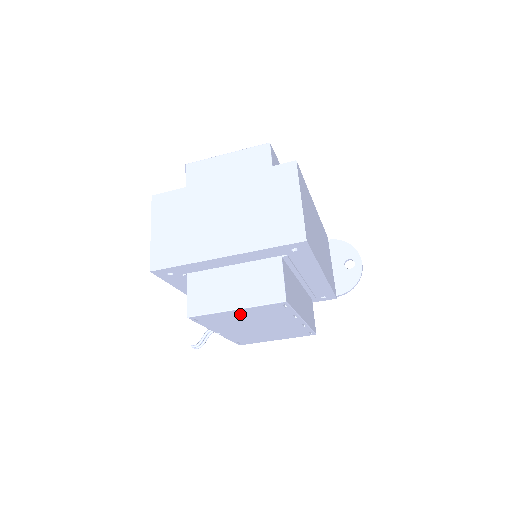
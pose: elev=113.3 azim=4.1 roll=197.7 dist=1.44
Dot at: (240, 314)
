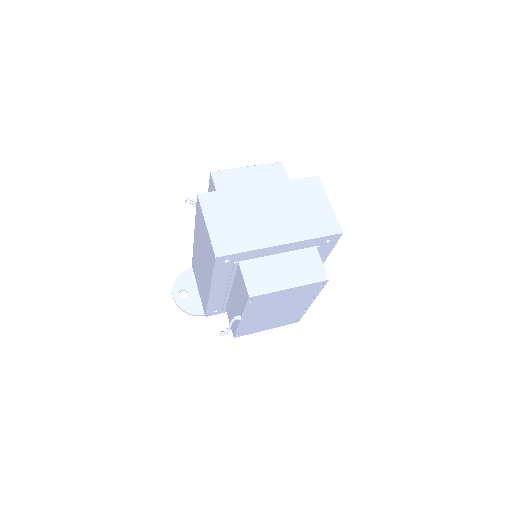
Dot at: (286, 294)
